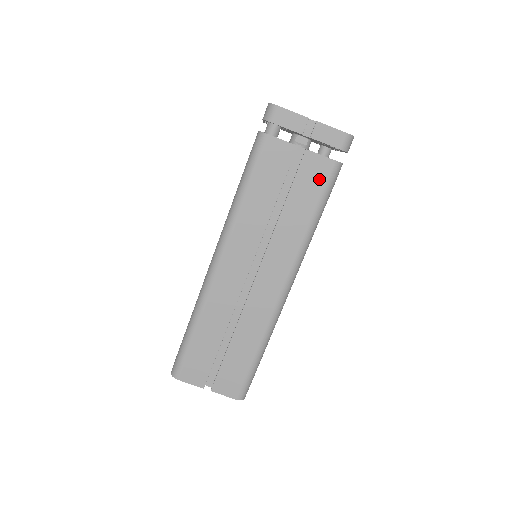
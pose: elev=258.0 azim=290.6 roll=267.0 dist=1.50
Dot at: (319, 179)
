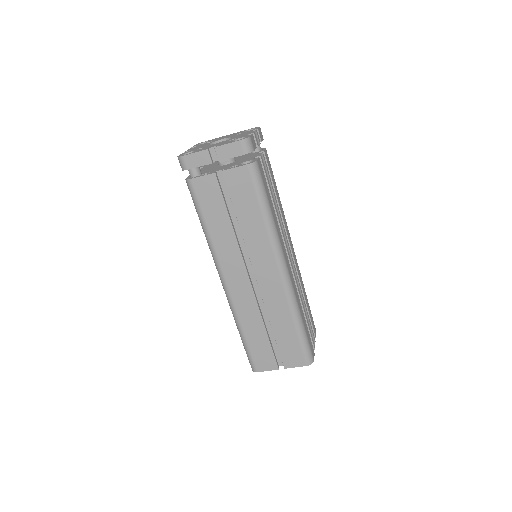
Dot at: (246, 185)
